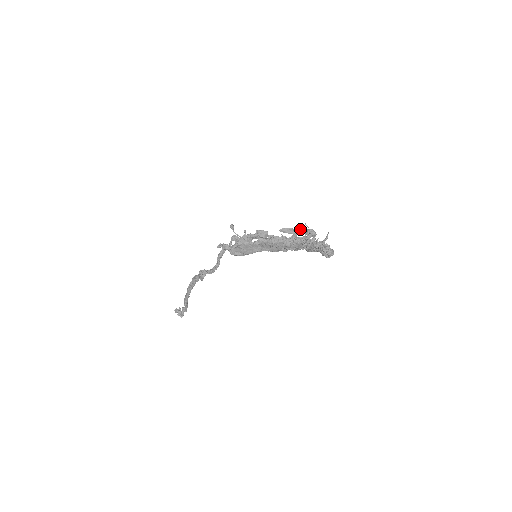
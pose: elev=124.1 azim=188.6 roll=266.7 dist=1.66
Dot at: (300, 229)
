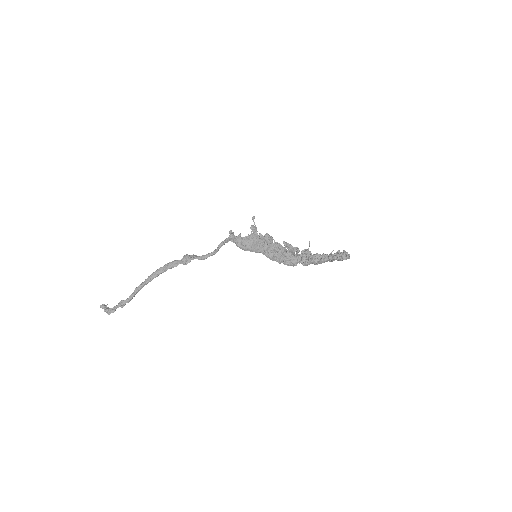
Dot at: (298, 248)
